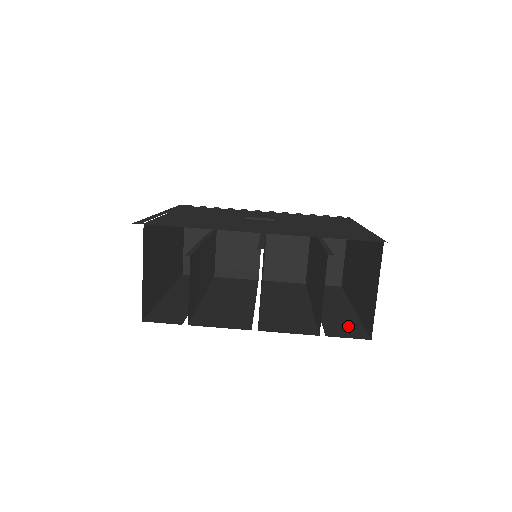
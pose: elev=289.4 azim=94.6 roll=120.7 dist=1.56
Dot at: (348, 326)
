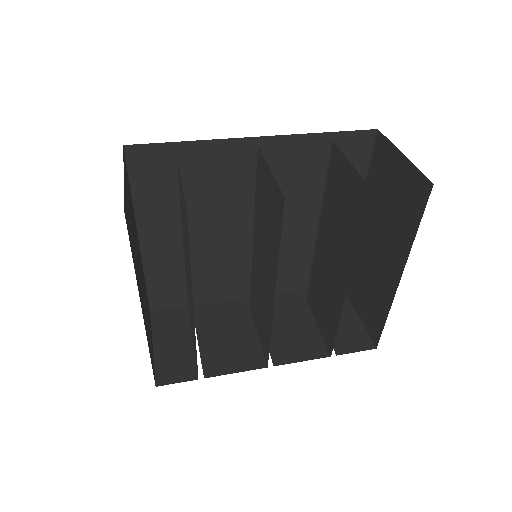
Dot at: occluded
